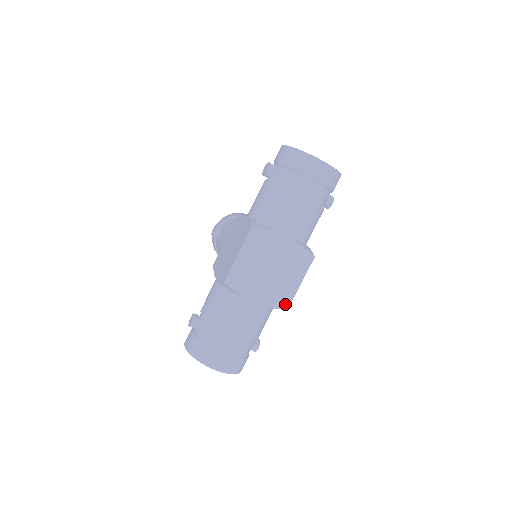
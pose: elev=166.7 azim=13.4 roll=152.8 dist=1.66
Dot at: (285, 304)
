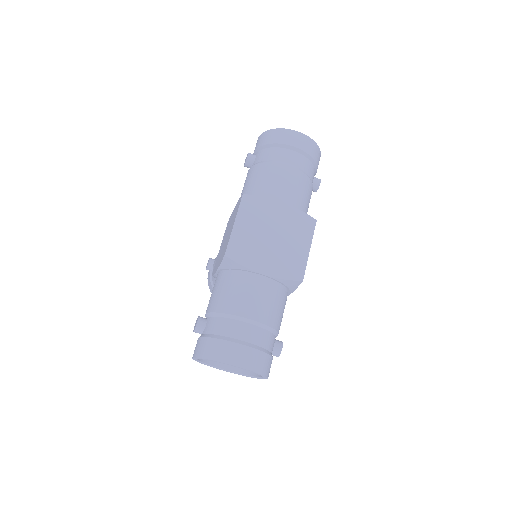
Dot at: (298, 274)
